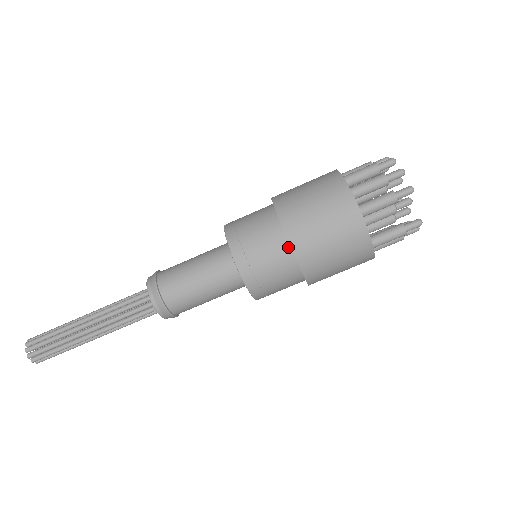
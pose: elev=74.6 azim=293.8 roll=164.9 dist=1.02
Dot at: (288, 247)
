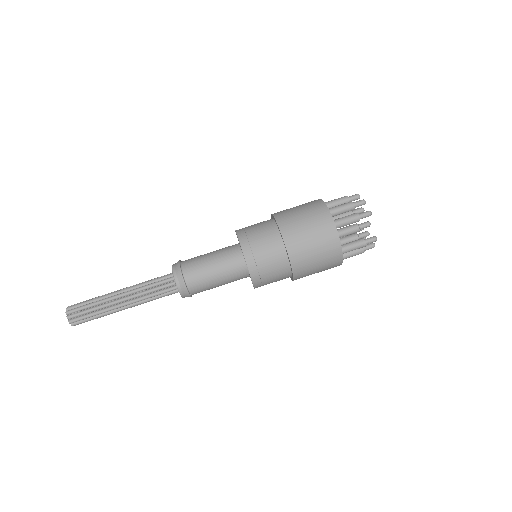
Dot at: (282, 244)
